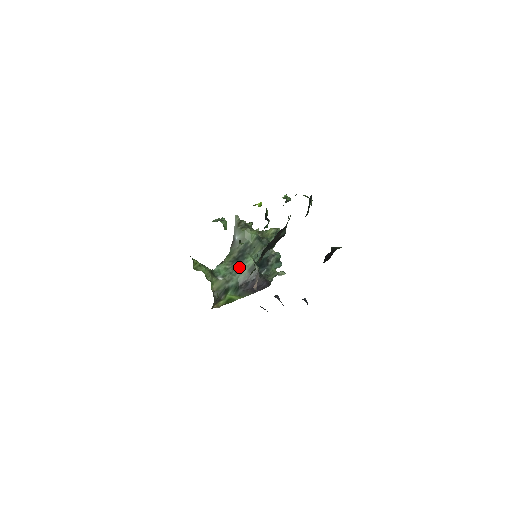
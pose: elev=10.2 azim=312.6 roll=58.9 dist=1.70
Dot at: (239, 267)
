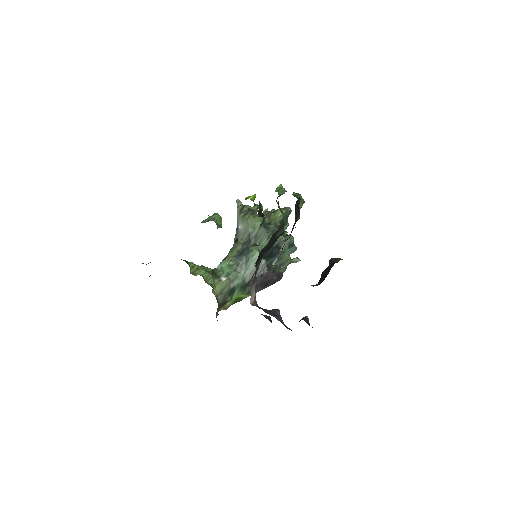
Dot at: (244, 262)
